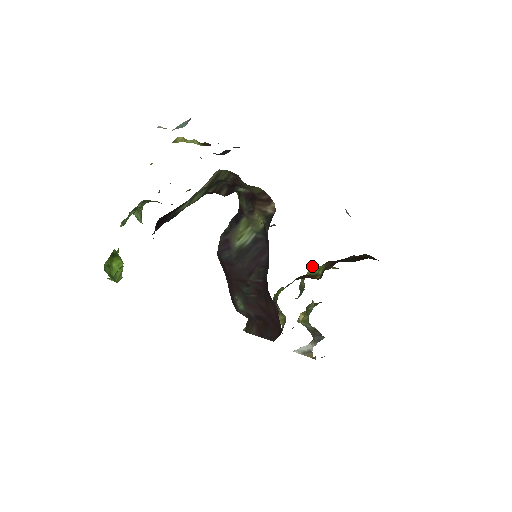
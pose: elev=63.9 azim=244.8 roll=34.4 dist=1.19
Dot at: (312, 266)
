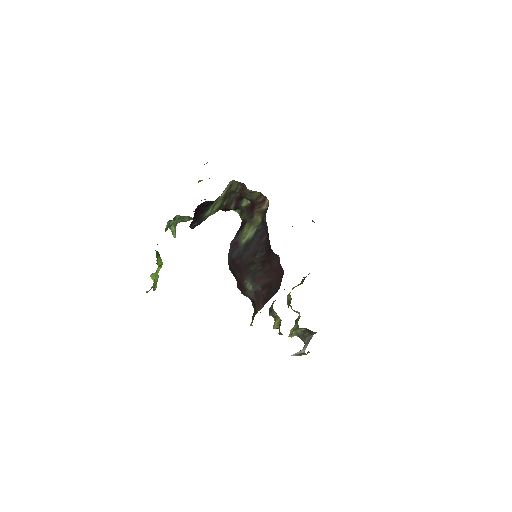
Dot at: occluded
